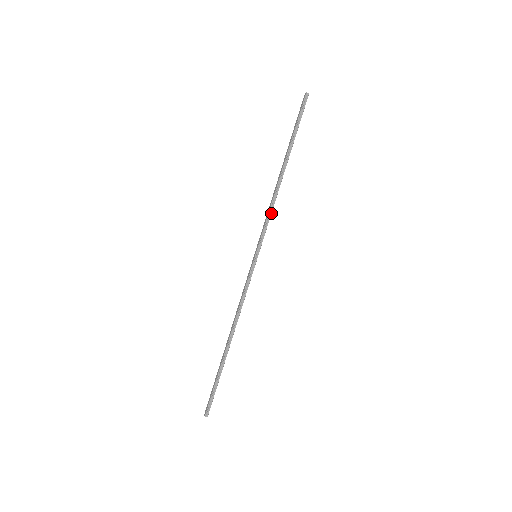
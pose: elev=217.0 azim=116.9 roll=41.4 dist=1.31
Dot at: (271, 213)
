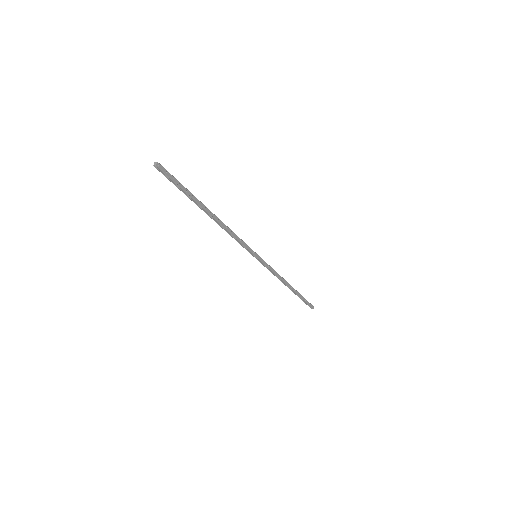
Dot at: (235, 238)
